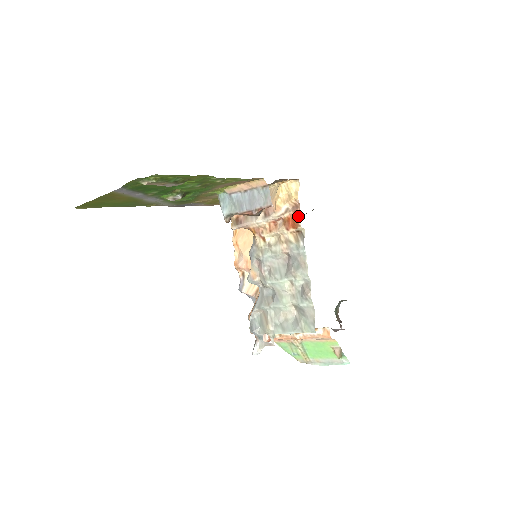
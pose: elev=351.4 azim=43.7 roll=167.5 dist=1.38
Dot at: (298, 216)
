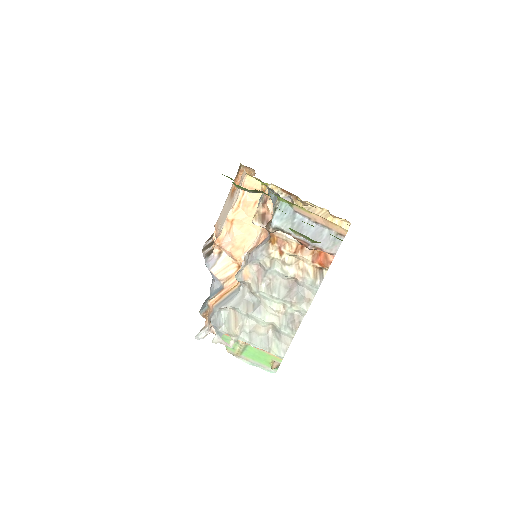
Dot at: (332, 258)
